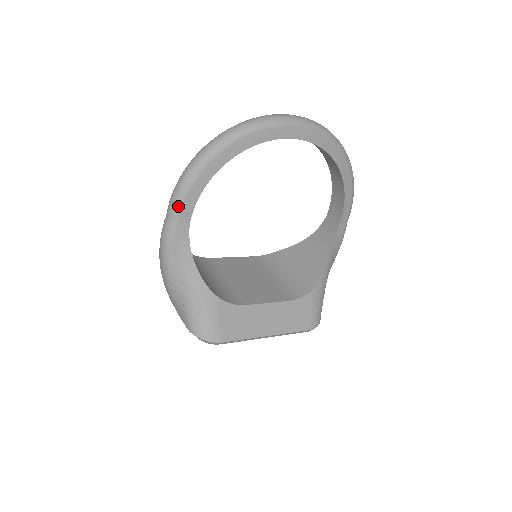
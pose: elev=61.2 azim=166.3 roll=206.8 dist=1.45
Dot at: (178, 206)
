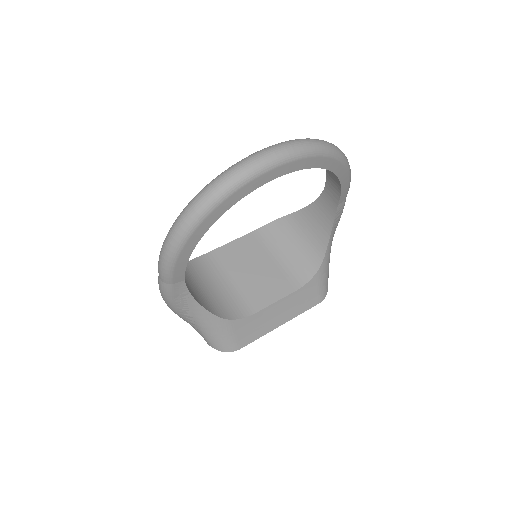
Dot at: (169, 275)
